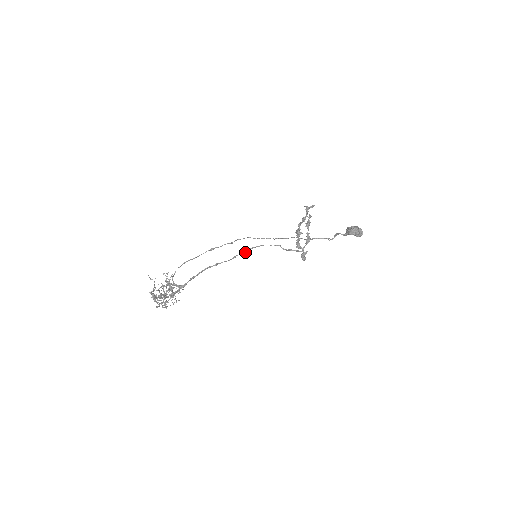
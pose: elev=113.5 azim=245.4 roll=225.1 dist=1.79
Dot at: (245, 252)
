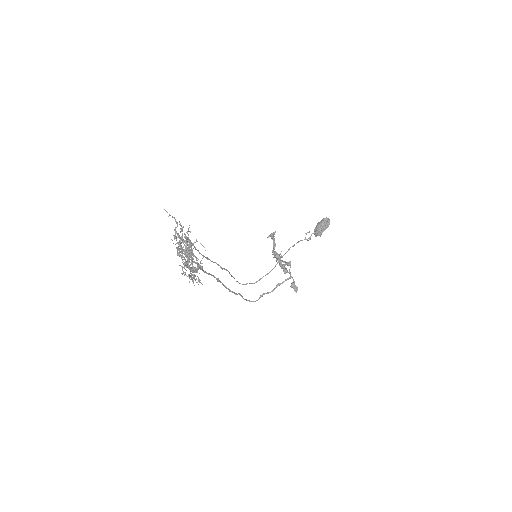
Dot at: (236, 293)
